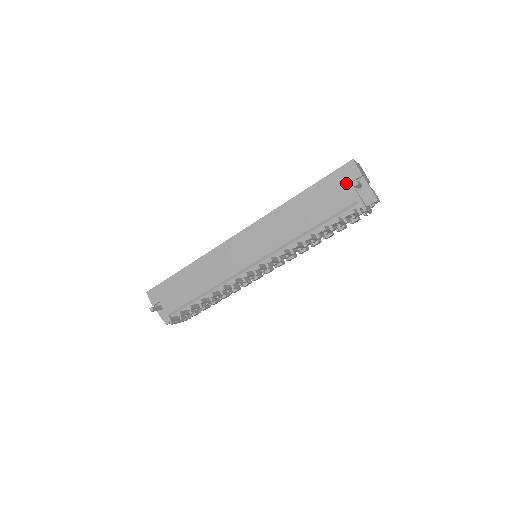
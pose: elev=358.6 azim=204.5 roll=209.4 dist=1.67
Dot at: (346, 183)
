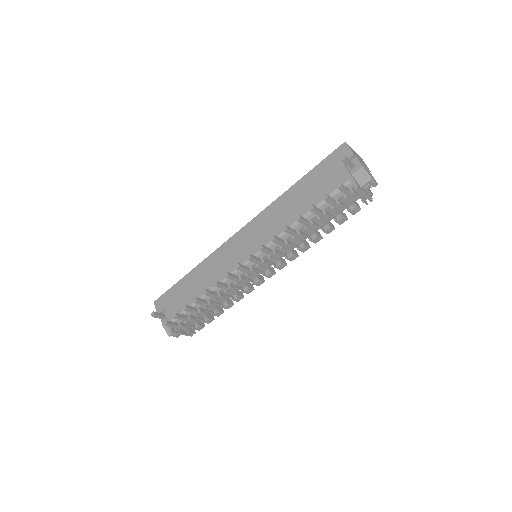
Dot at: (338, 165)
